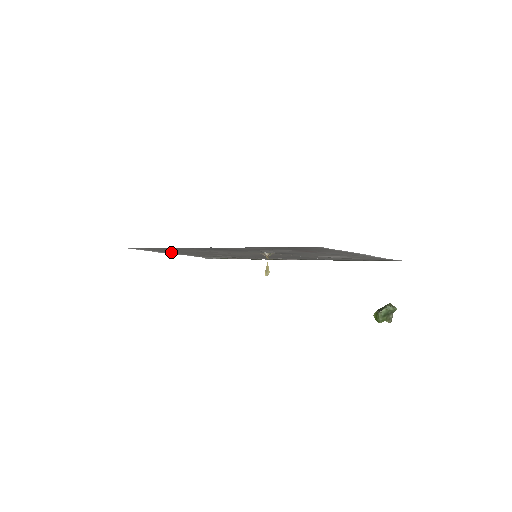
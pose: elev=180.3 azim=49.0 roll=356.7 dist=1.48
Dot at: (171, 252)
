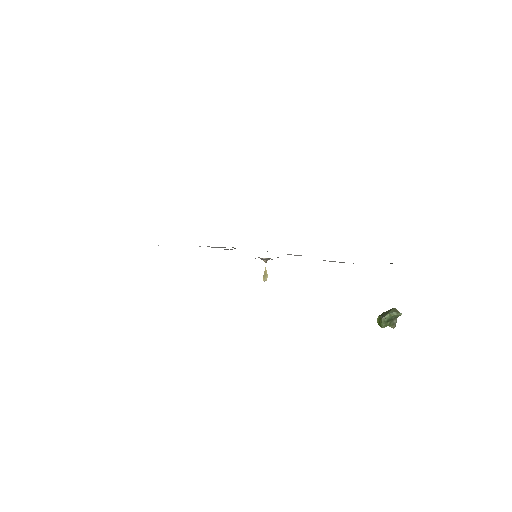
Dot at: occluded
